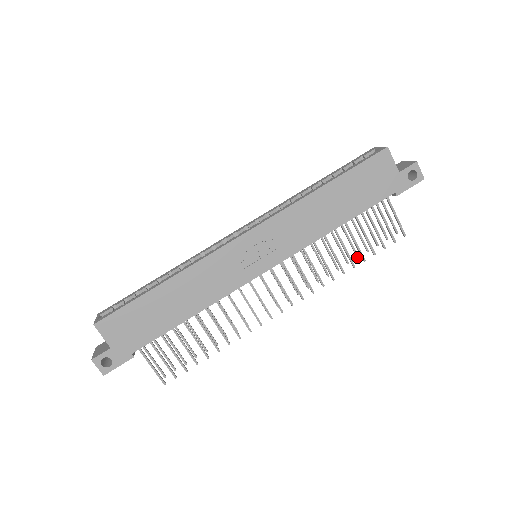
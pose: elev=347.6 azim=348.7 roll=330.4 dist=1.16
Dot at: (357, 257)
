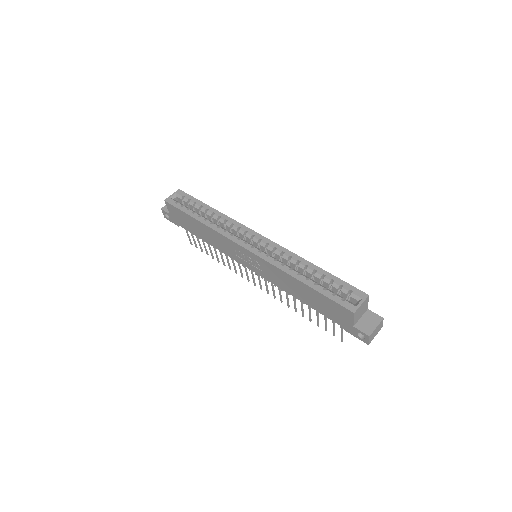
Dot at: occluded
